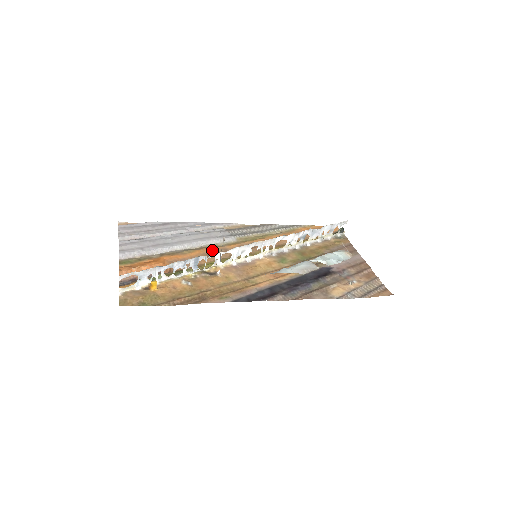
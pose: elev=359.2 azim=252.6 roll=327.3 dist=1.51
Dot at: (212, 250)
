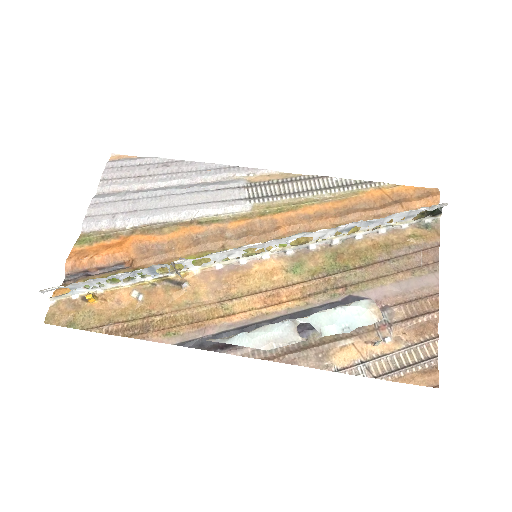
Dot at: (203, 230)
